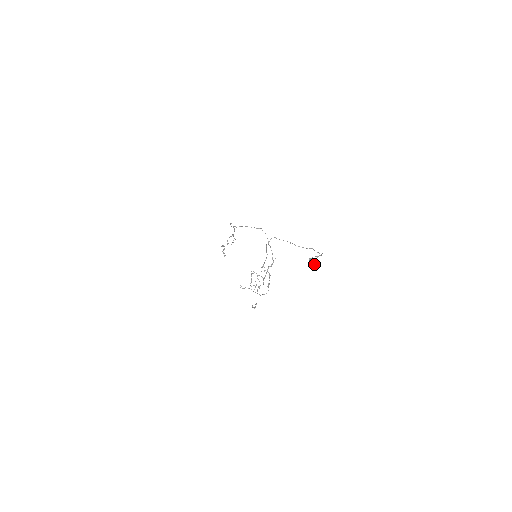
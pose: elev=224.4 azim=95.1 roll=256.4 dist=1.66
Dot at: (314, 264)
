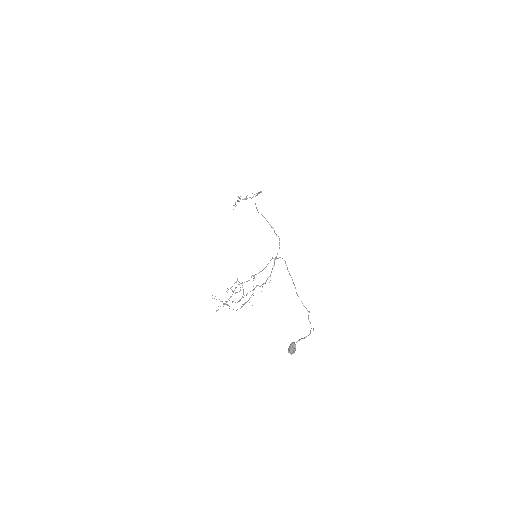
Dot at: (293, 352)
